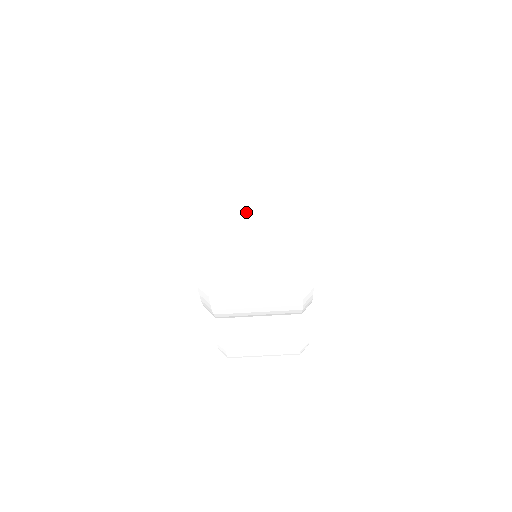
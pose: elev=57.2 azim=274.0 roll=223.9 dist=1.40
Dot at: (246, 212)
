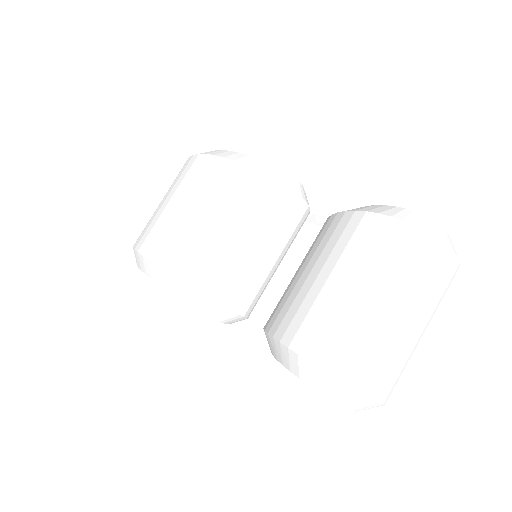
Dot at: occluded
